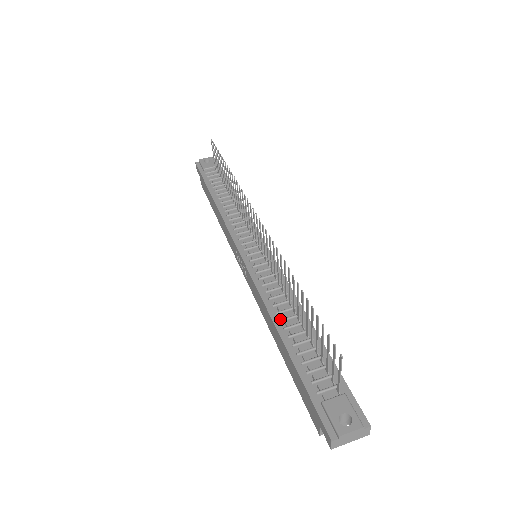
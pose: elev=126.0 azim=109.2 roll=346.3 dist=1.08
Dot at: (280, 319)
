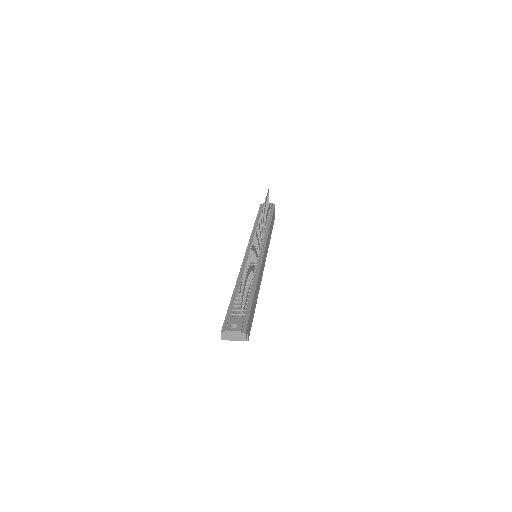
Dot at: (240, 282)
